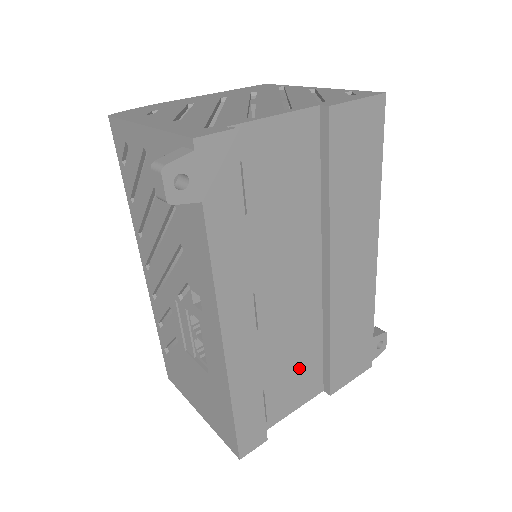
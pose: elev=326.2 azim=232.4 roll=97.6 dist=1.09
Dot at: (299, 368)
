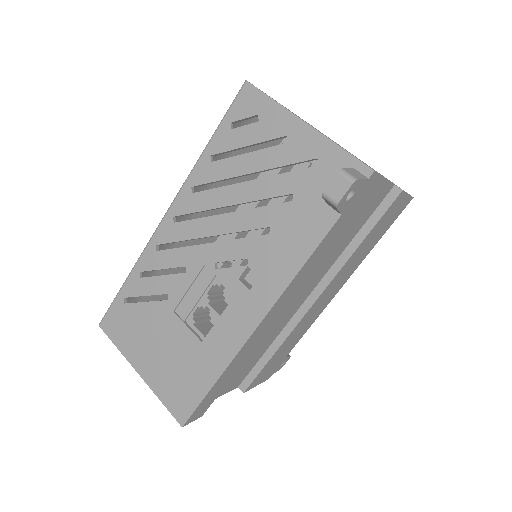
Dot at: (248, 363)
